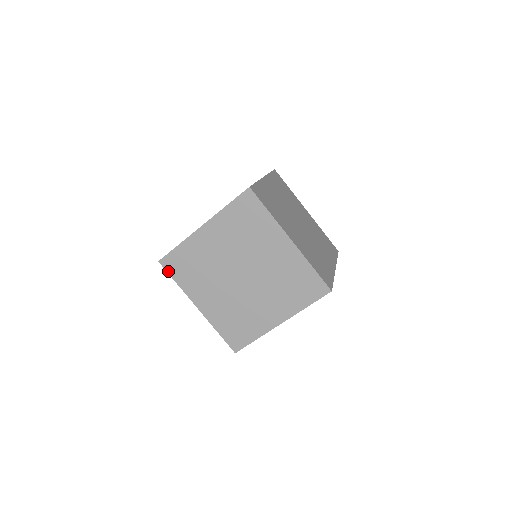
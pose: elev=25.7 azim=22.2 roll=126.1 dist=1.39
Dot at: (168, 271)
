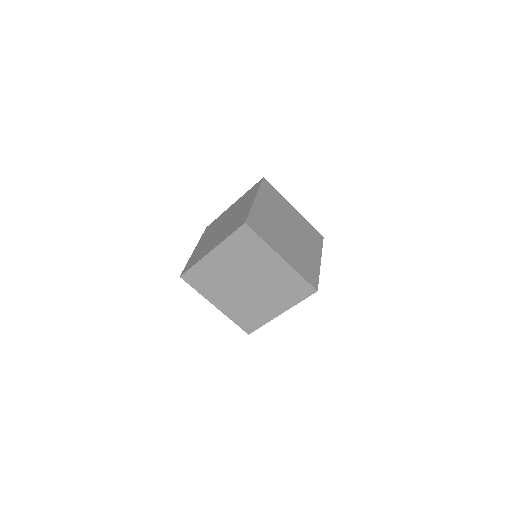
Dot at: (188, 283)
